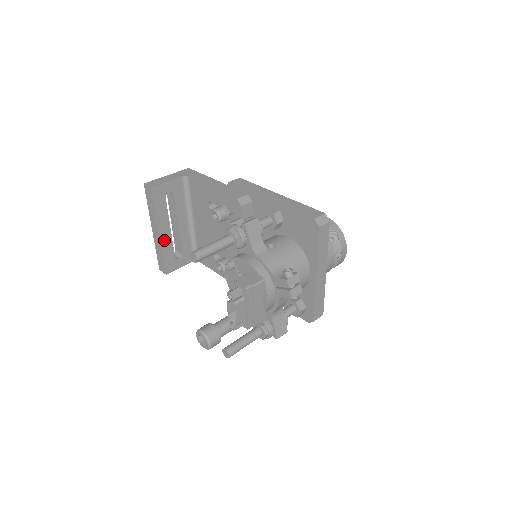
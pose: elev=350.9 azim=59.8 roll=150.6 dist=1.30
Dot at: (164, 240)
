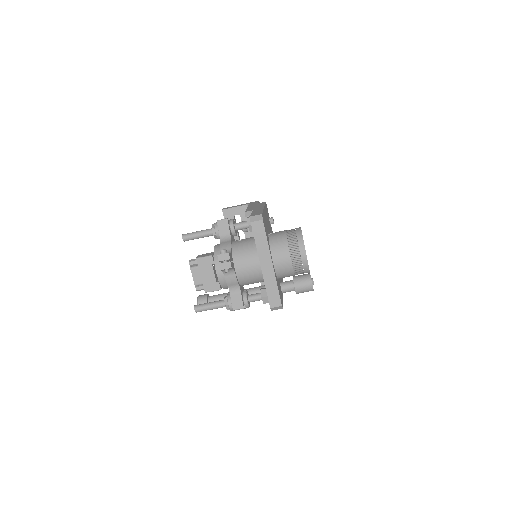
Dot at: occluded
